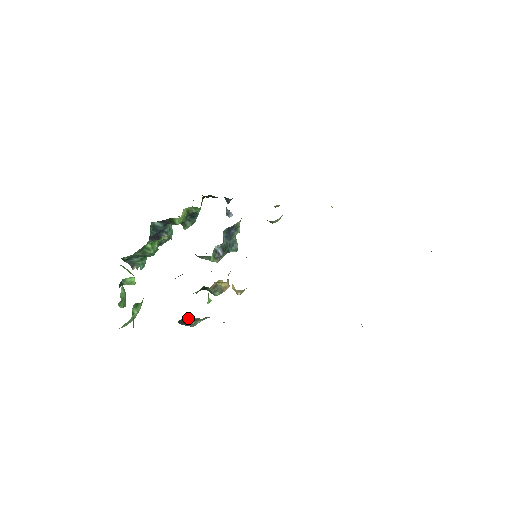
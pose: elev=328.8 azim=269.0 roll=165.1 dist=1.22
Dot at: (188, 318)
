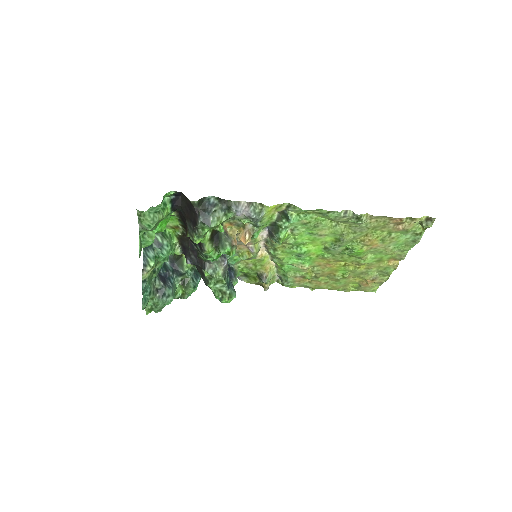
Dot at: (210, 201)
